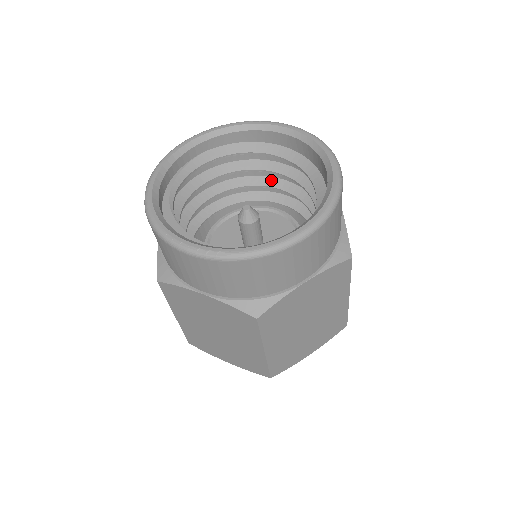
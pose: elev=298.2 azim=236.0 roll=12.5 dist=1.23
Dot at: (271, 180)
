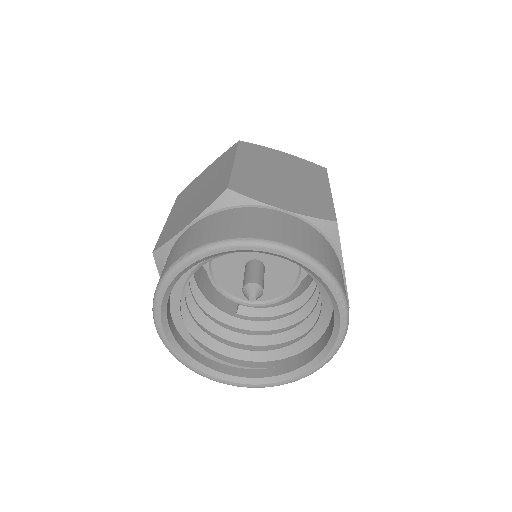
Dot at: occluded
